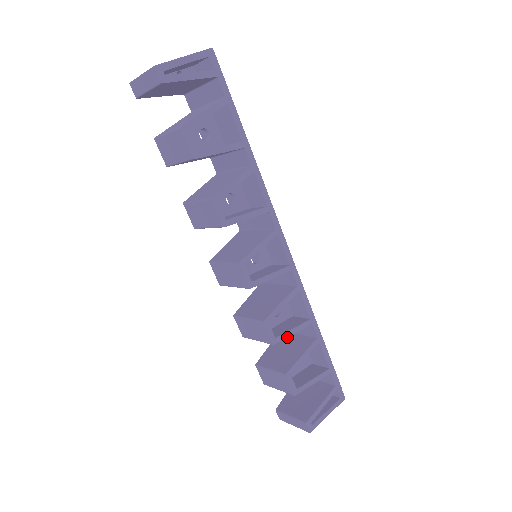
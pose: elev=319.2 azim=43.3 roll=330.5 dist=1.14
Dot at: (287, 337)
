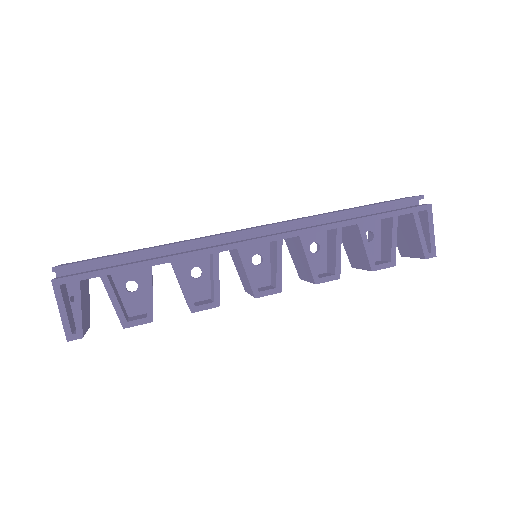
Dot at: (344, 232)
